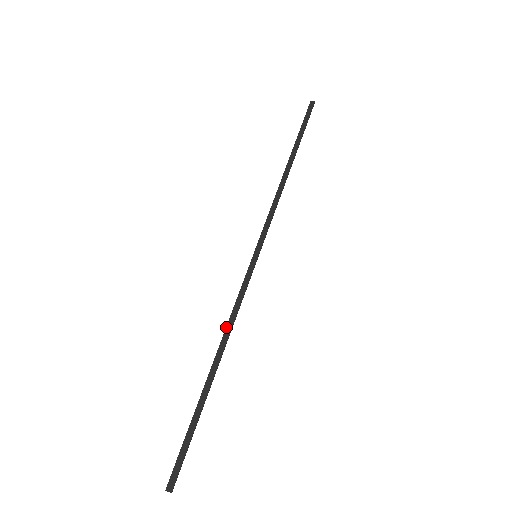
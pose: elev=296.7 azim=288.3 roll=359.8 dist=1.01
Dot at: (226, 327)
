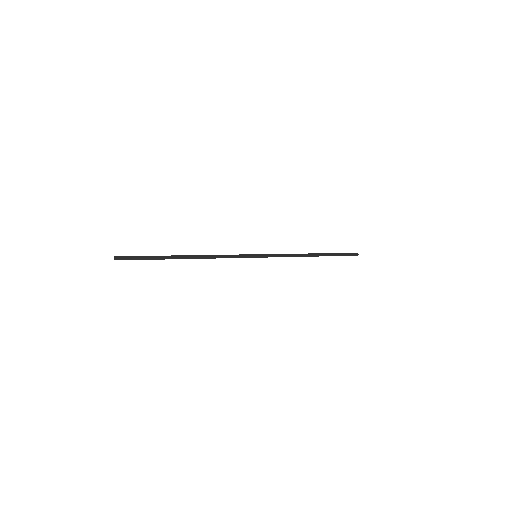
Dot at: (210, 255)
